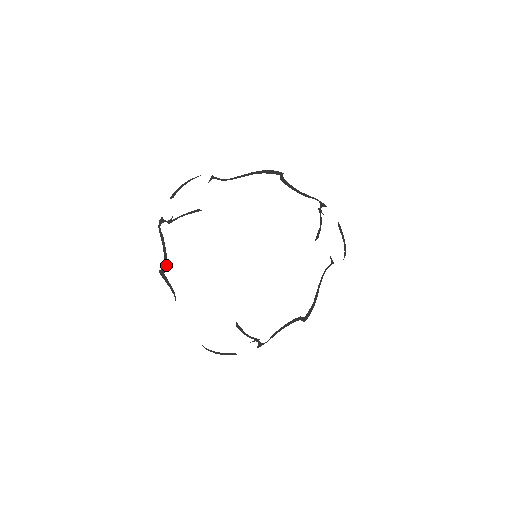
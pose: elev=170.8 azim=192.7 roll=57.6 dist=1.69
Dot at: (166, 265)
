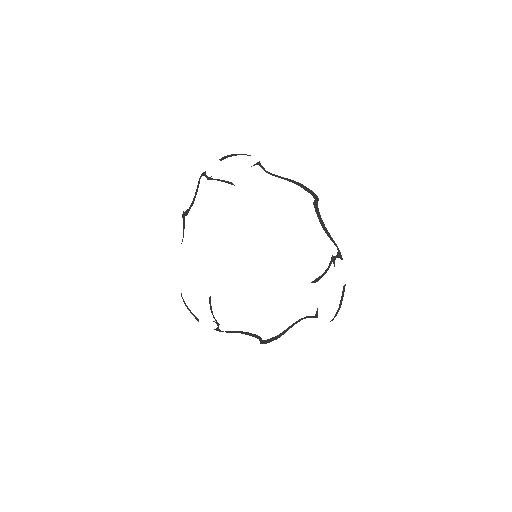
Dot at: occluded
